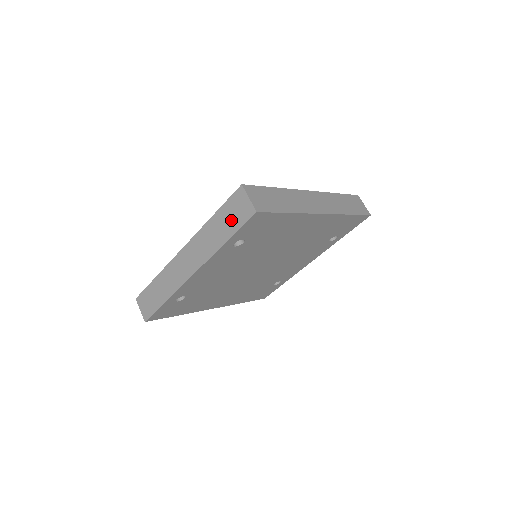
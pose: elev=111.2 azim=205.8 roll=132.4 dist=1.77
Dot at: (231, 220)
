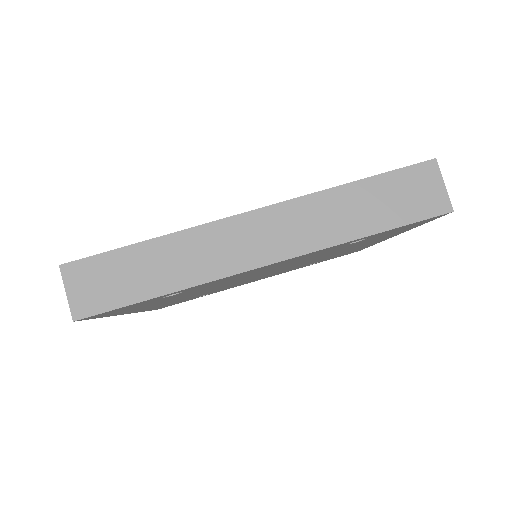
Dot at: (395, 204)
